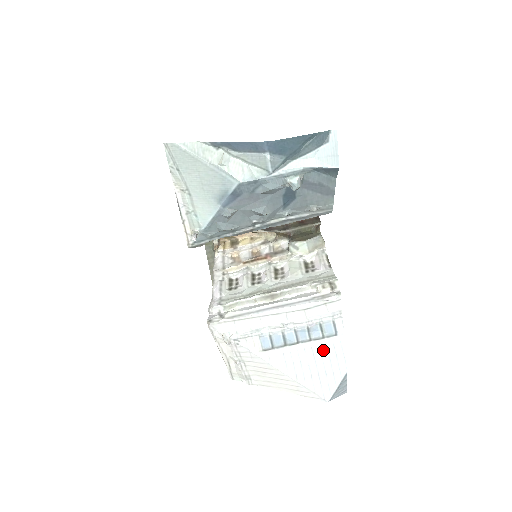
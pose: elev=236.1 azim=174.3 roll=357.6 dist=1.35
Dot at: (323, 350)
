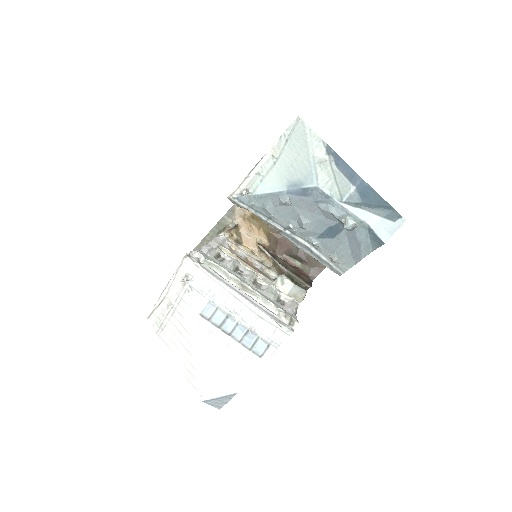
Dot at: (240, 358)
